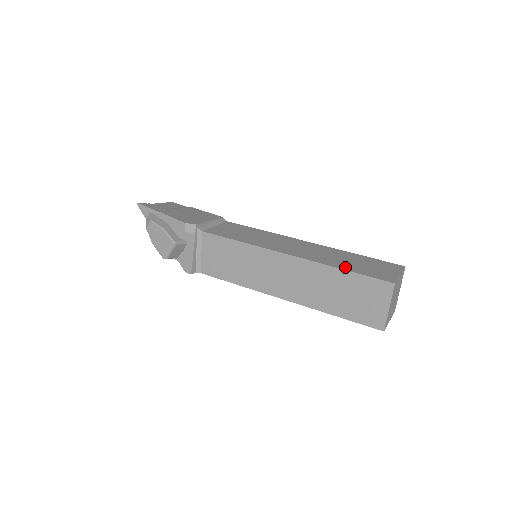
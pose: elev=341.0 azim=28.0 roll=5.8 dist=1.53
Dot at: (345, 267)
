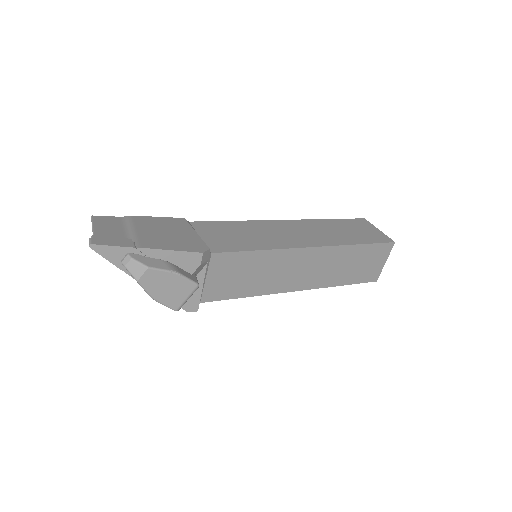
Dot at: (357, 241)
